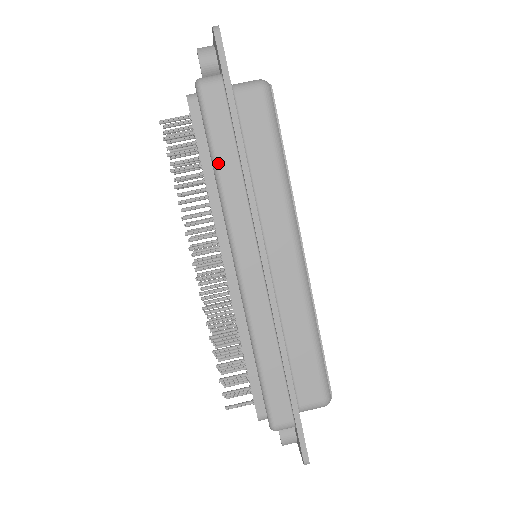
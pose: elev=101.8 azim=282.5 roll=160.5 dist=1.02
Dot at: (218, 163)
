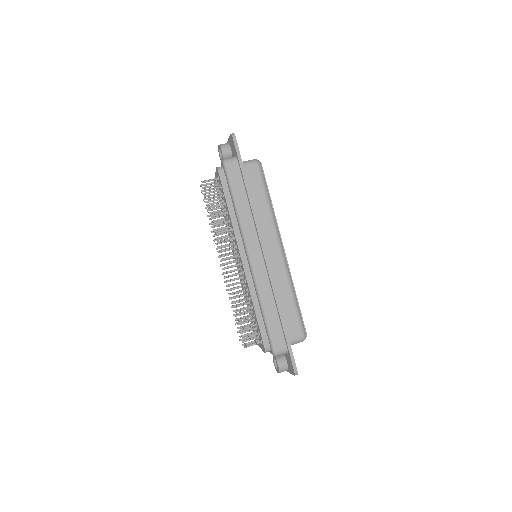
Dot at: (236, 201)
